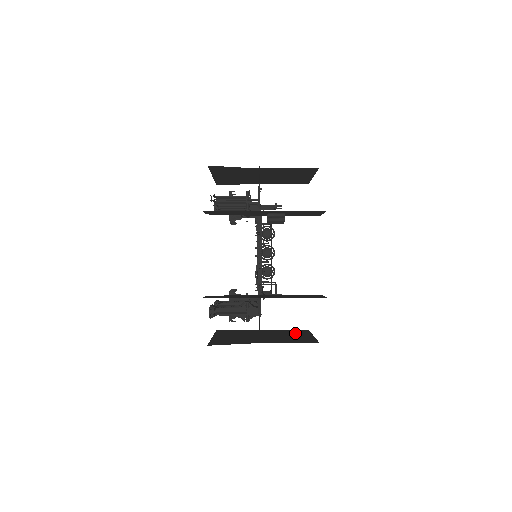
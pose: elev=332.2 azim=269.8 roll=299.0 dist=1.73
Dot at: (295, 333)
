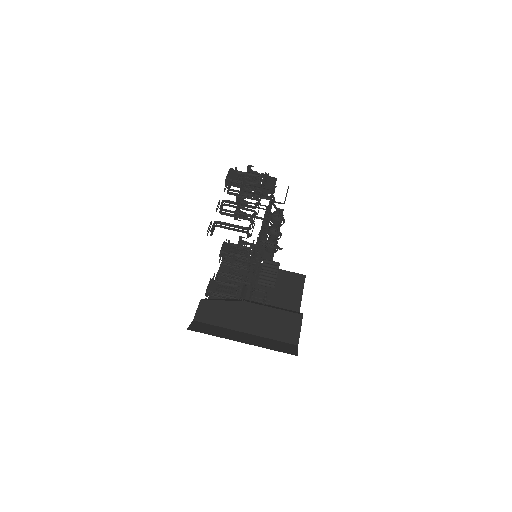
Dot at: (289, 287)
